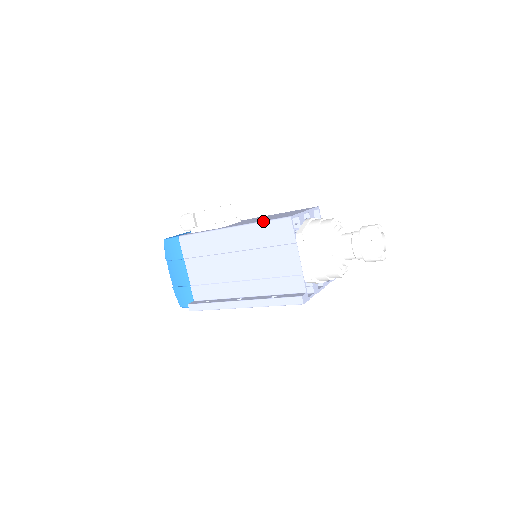
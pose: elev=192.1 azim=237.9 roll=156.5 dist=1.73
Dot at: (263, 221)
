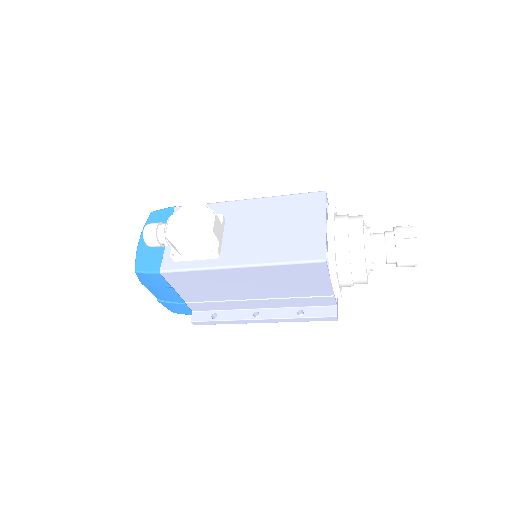
Dot at: (286, 263)
